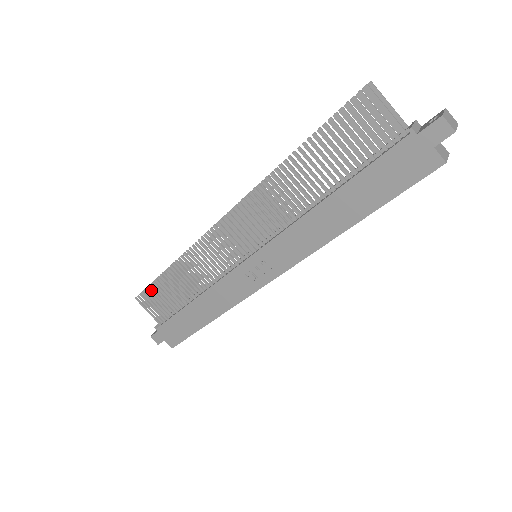
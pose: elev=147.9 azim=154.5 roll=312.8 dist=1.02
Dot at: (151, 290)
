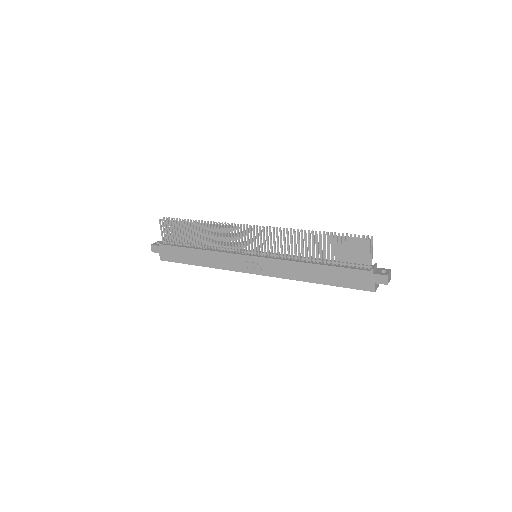
Dot at: (175, 224)
